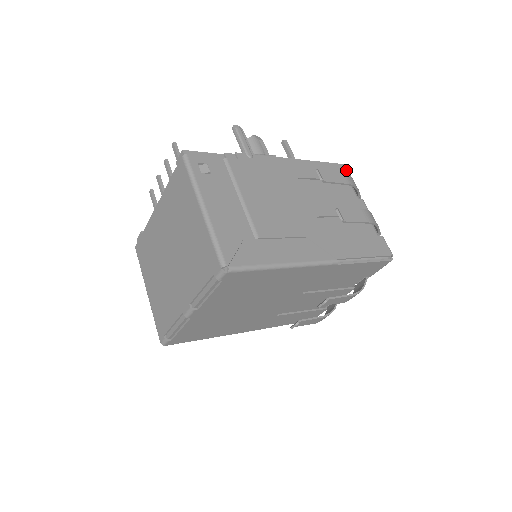
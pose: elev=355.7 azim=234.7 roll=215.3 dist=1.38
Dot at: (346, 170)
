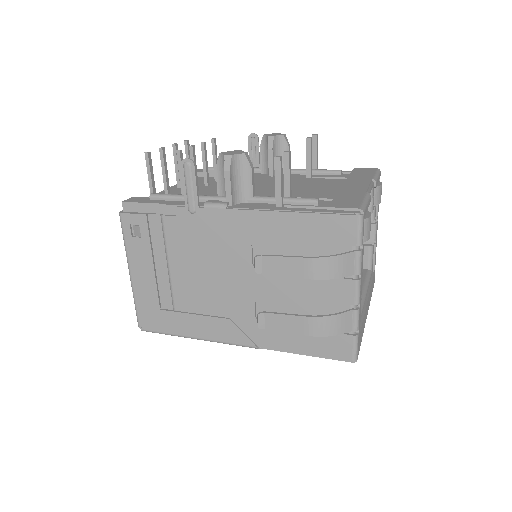
Dot at: (356, 227)
